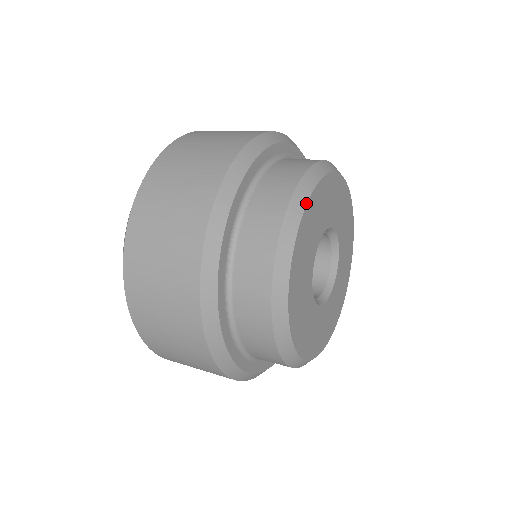
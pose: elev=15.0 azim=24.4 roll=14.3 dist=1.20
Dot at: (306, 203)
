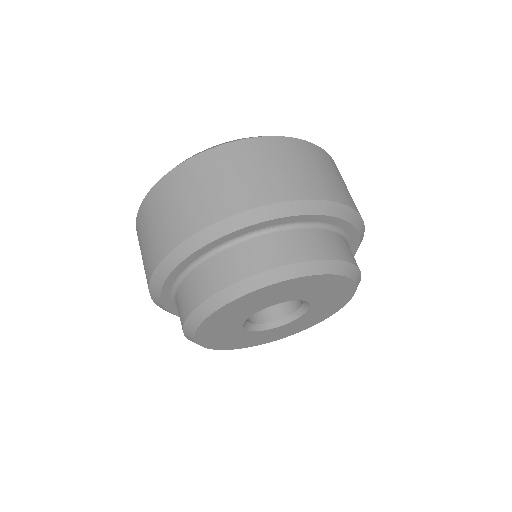
Dot at: (205, 318)
